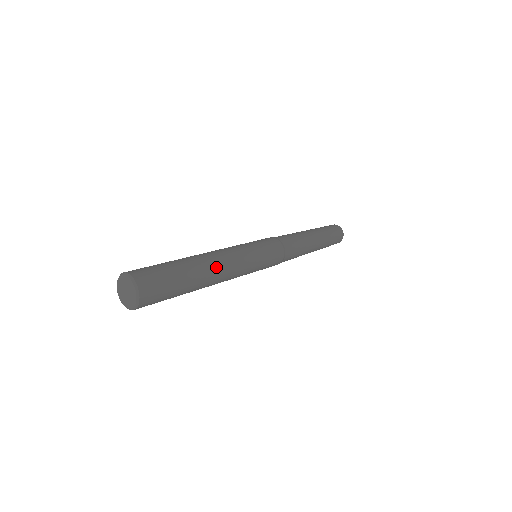
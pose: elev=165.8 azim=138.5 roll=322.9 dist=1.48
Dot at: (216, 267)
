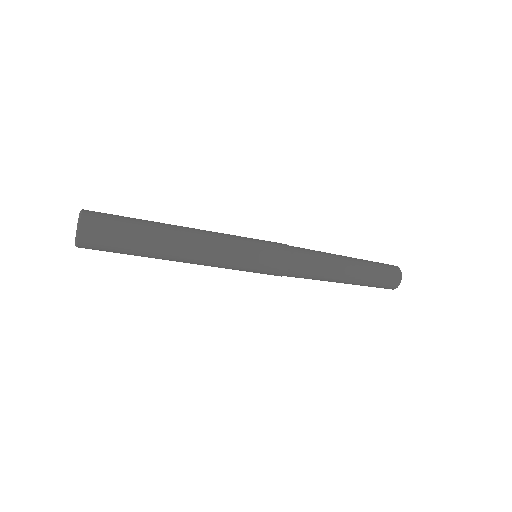
Dot at: (184, 242)
